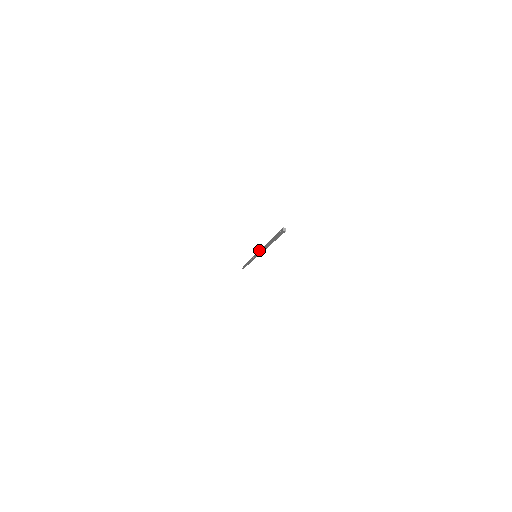
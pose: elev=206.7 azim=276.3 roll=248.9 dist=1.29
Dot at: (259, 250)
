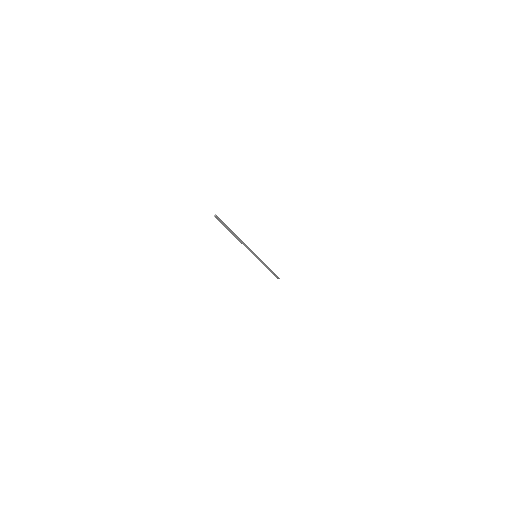
Dot at: (247, 248)
